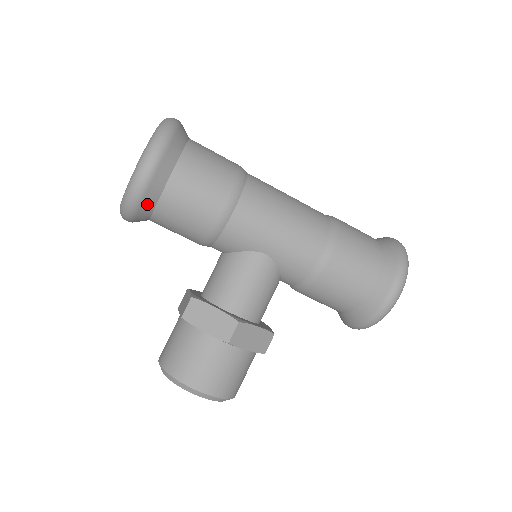
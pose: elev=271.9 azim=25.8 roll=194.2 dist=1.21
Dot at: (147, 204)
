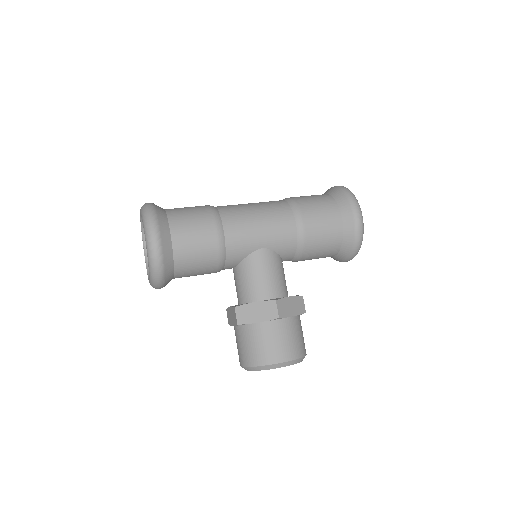
Dot at: (168, 266)
